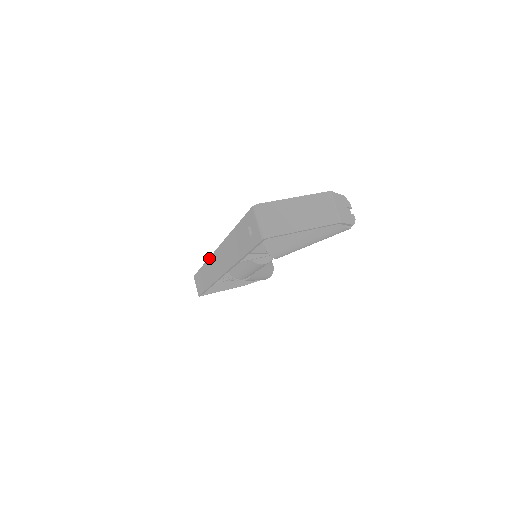
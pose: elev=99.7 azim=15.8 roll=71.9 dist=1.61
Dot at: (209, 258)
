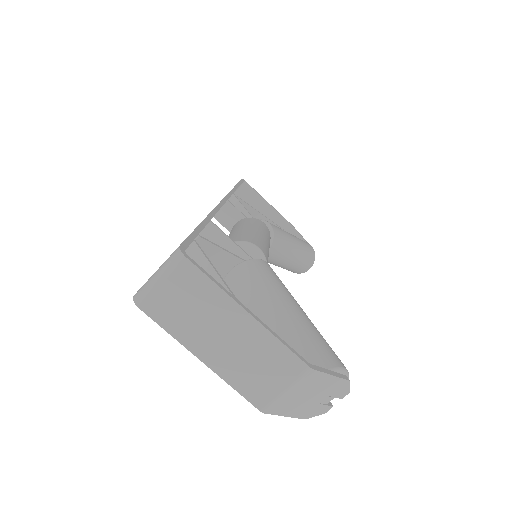
Dot at: (229, 192)
